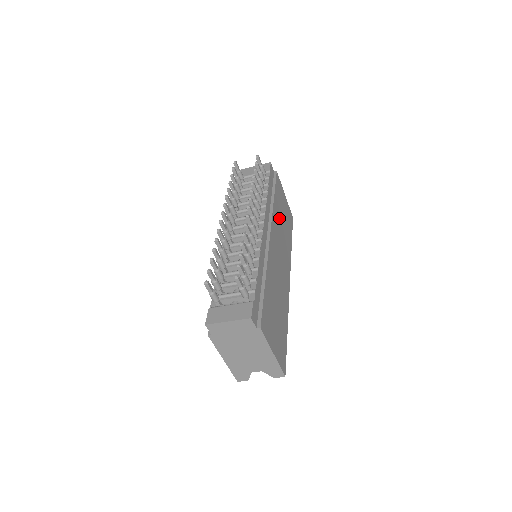
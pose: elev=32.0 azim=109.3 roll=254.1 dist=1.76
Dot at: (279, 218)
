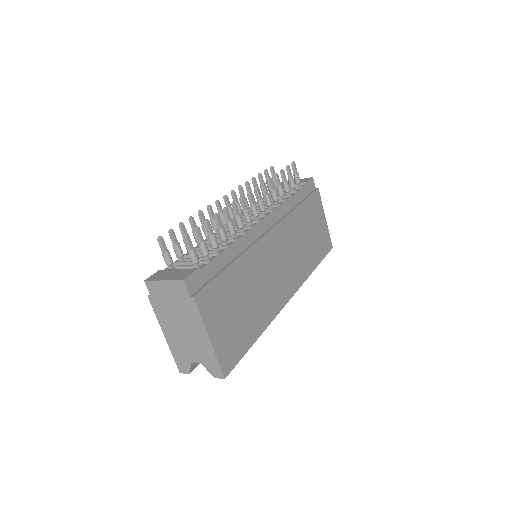
Dot at: (300, 229)
